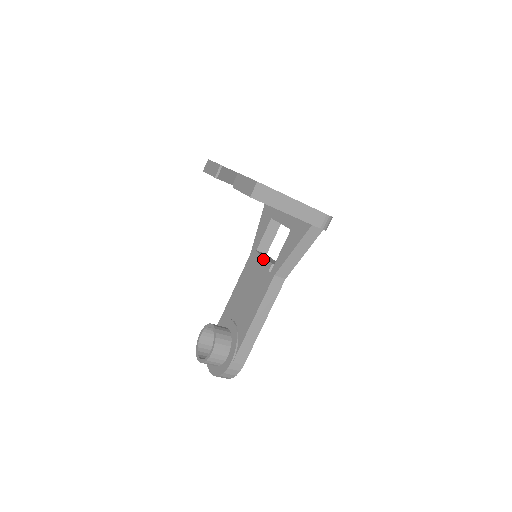
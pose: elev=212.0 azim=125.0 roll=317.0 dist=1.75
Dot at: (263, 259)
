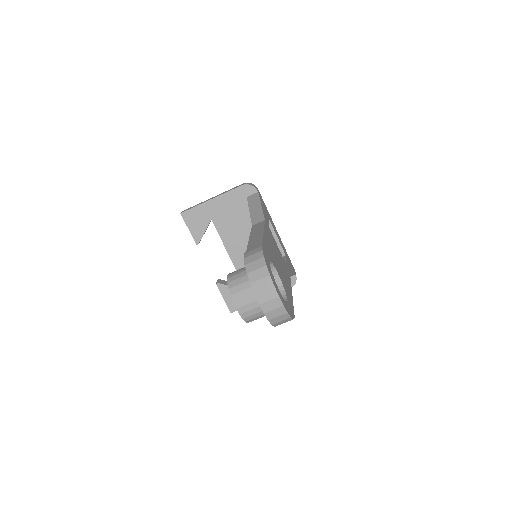
Dot at: occluded
